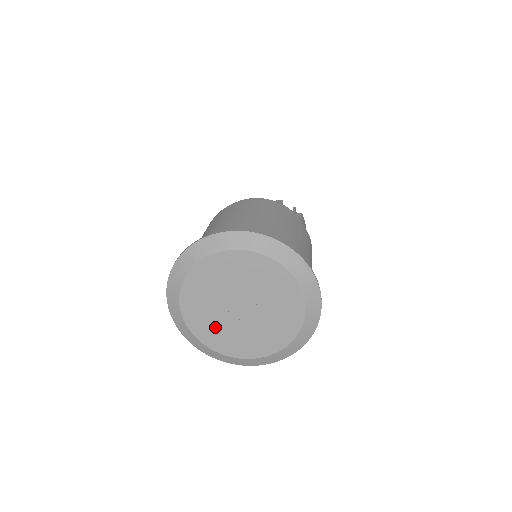
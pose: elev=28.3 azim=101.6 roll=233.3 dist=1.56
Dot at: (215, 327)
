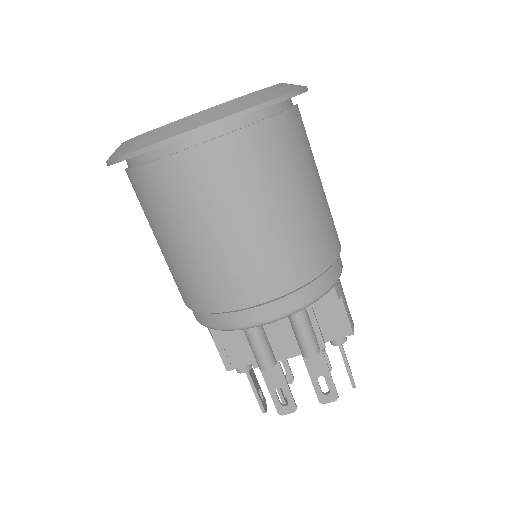
Dot at: occluded
